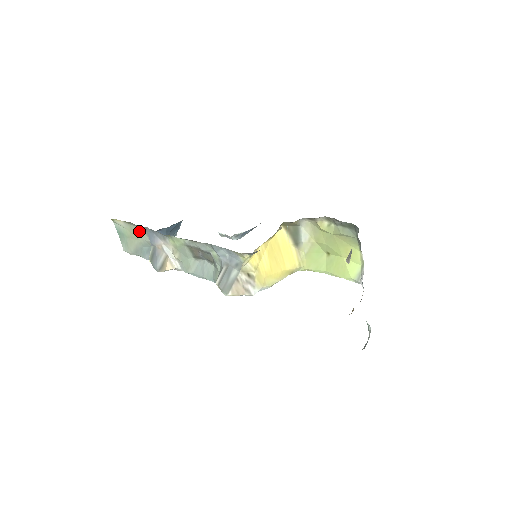
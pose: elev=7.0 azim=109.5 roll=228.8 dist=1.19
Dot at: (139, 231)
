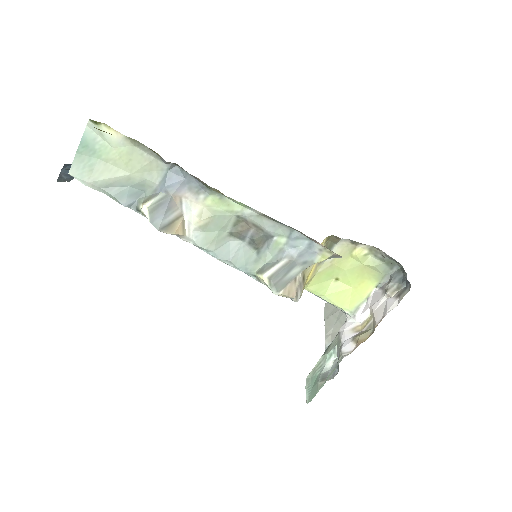
Dot at: (148, 163)
